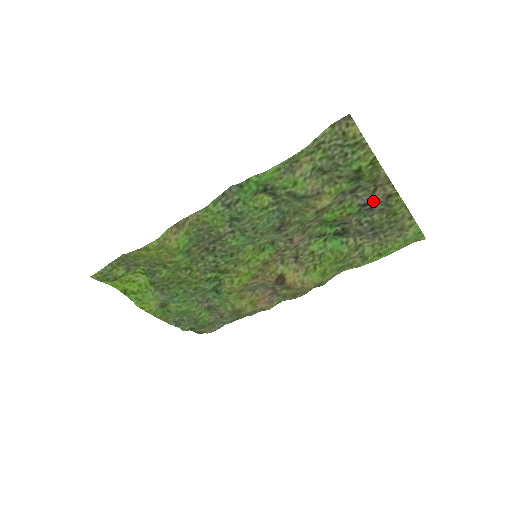
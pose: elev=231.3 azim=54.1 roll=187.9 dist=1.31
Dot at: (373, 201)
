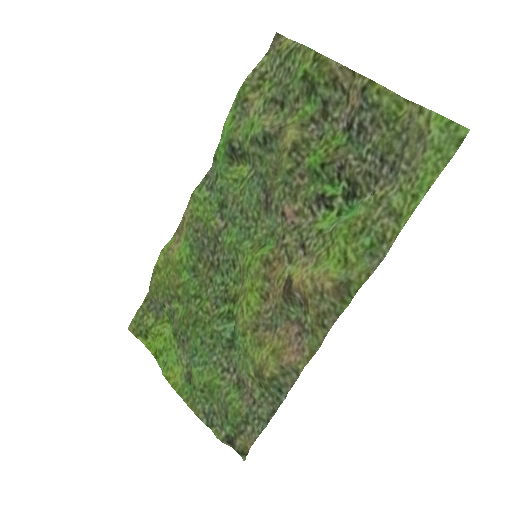
Dot at: (353, 112)
